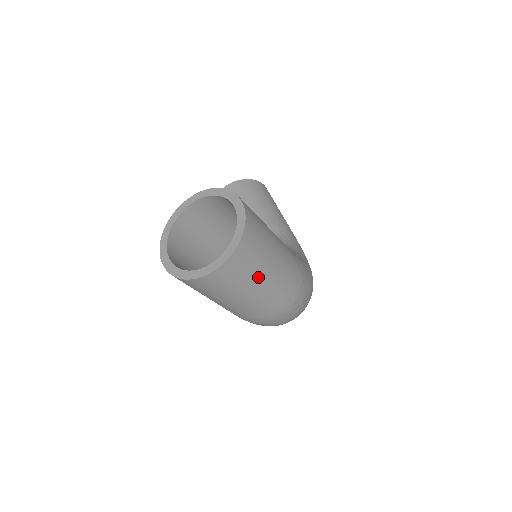
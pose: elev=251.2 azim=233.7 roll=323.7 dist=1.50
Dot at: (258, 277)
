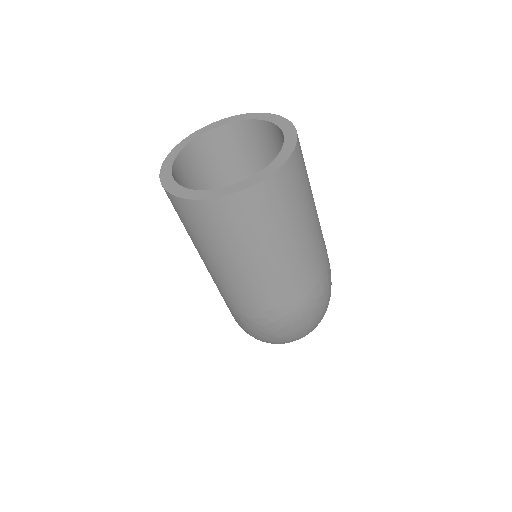
Dot at: (296, 228)
